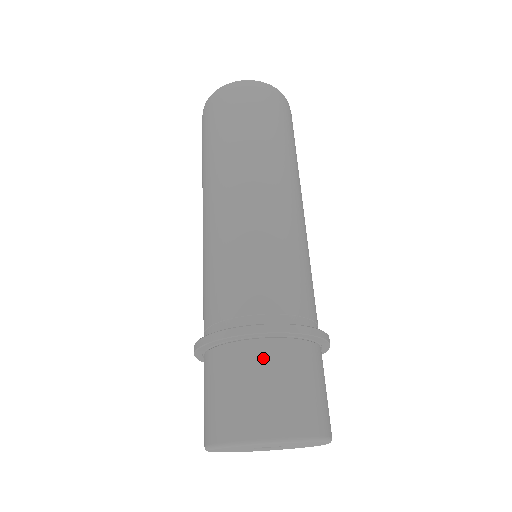
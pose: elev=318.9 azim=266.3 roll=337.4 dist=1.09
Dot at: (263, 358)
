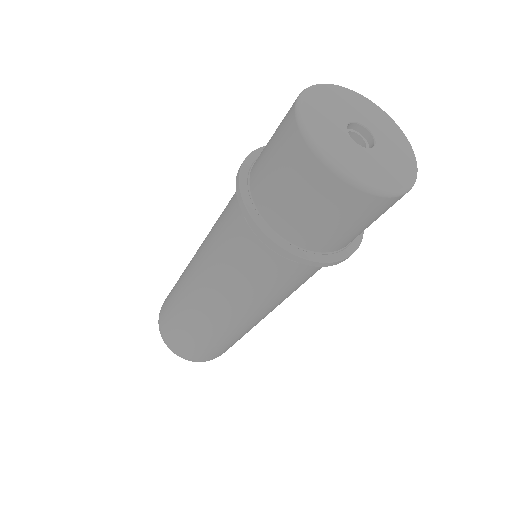
Dot at: occluded
